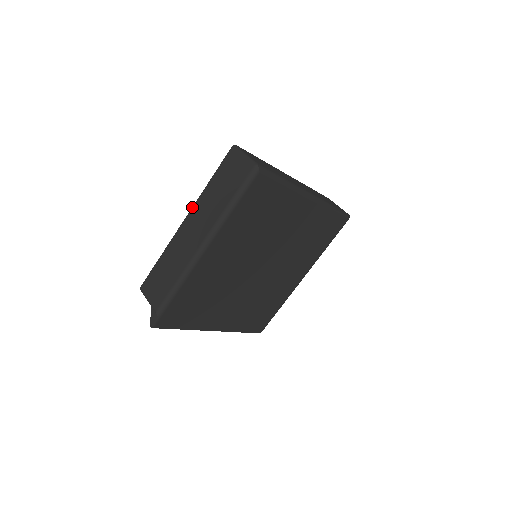
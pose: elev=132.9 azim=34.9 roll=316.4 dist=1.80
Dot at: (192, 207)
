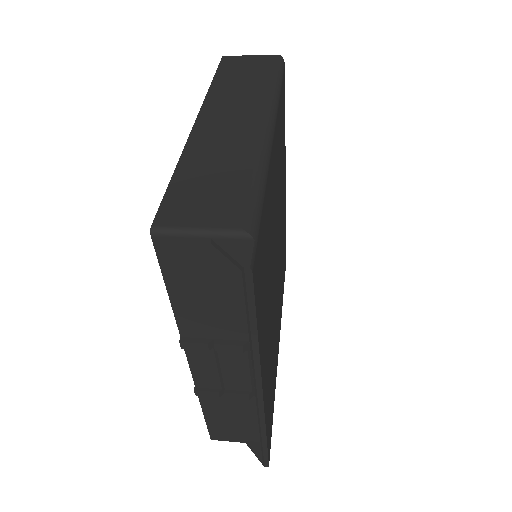
Dot at: (202, 104)
